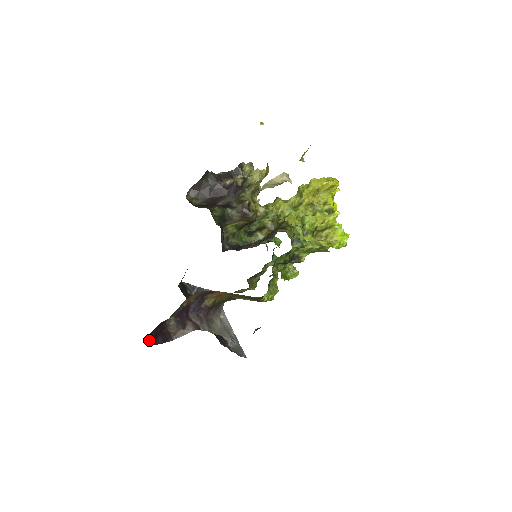
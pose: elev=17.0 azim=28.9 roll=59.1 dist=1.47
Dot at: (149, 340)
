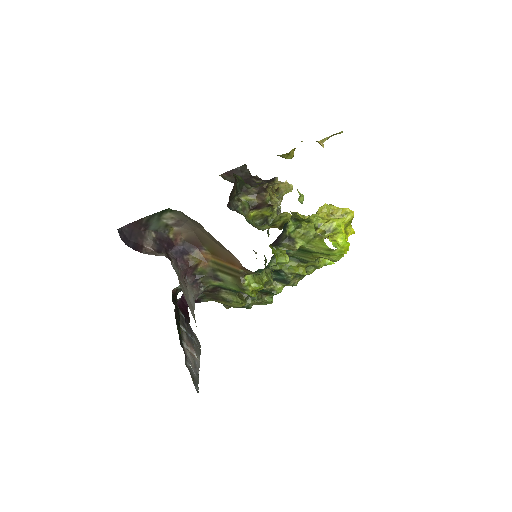
Dot at: (122, 232)
